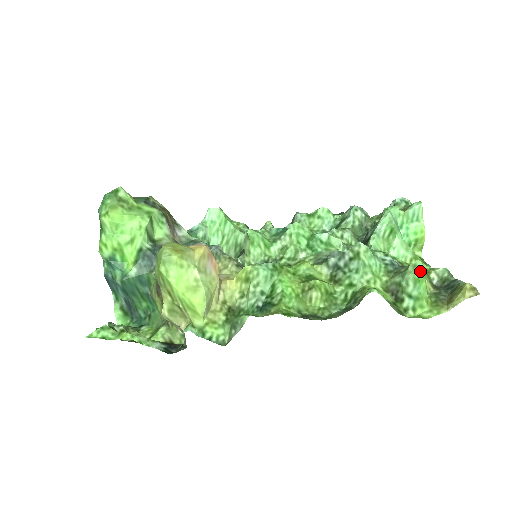
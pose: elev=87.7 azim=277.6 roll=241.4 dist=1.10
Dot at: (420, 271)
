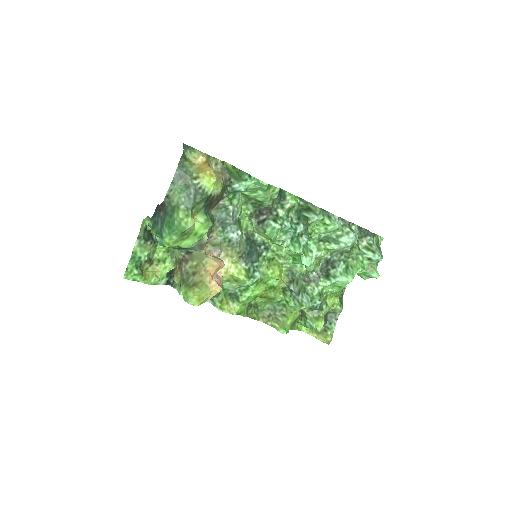
Dot at: (317, 330)
